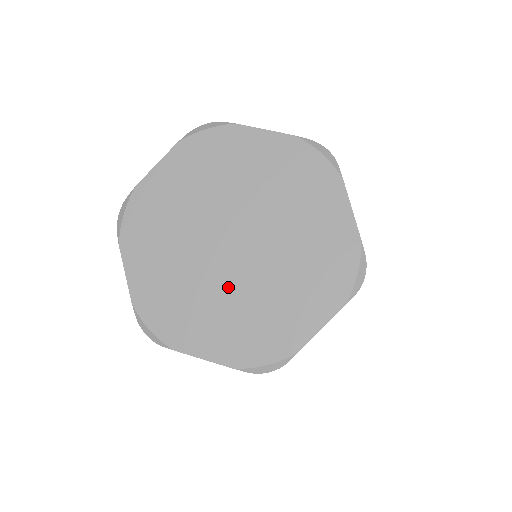
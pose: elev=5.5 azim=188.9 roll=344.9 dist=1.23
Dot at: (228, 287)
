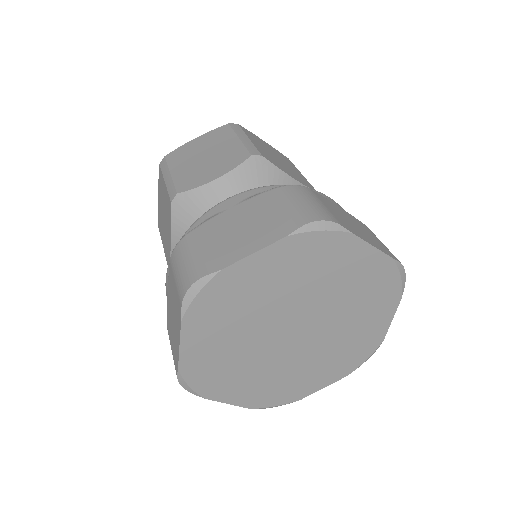
Dot at: (311, 353)
